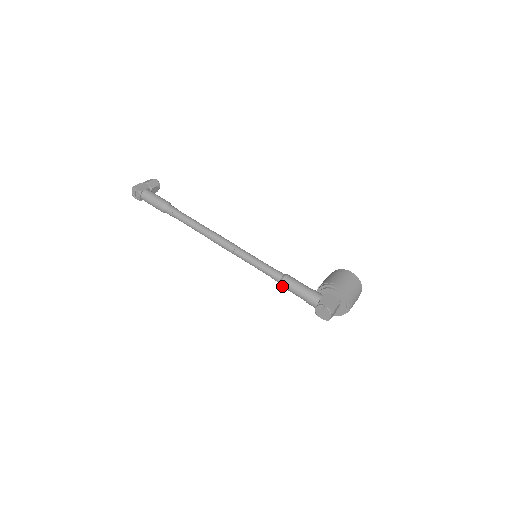
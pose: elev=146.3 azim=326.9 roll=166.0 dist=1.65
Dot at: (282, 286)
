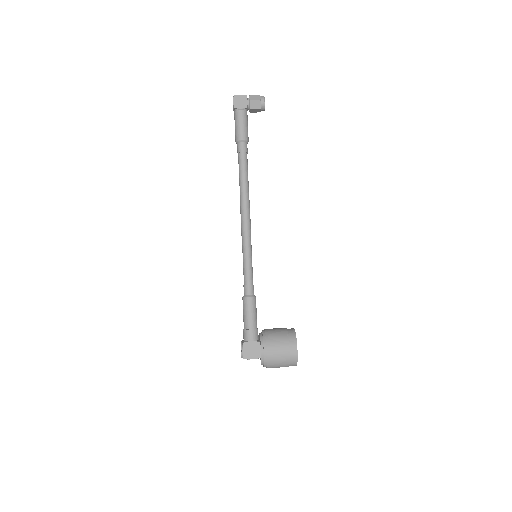
Dot at: occluded
